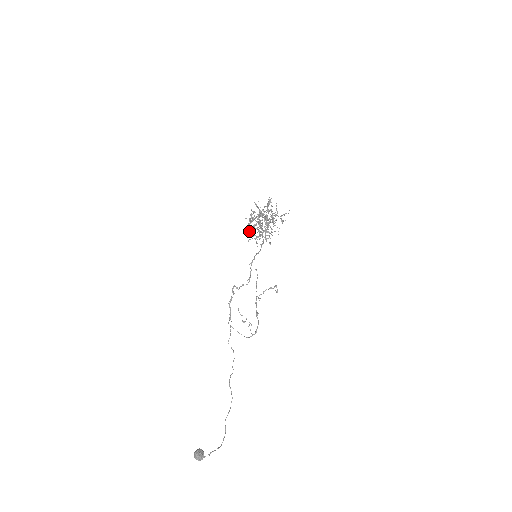
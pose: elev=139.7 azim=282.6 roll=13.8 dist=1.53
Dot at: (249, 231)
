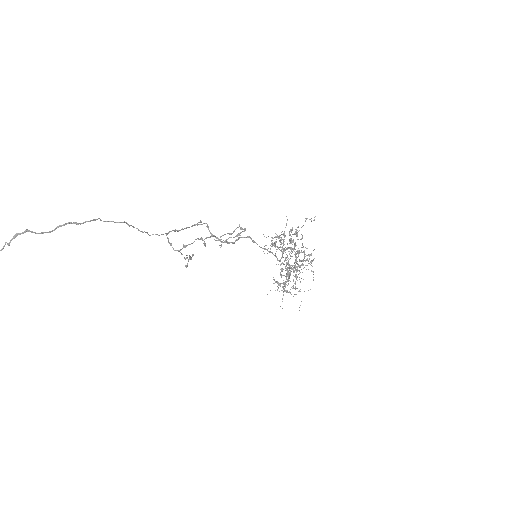
Dot at: occluded
